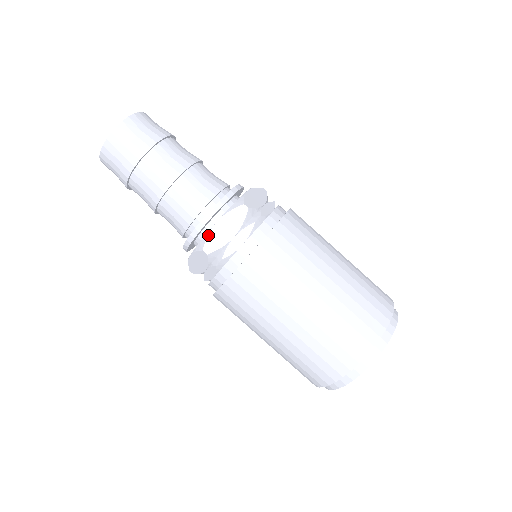
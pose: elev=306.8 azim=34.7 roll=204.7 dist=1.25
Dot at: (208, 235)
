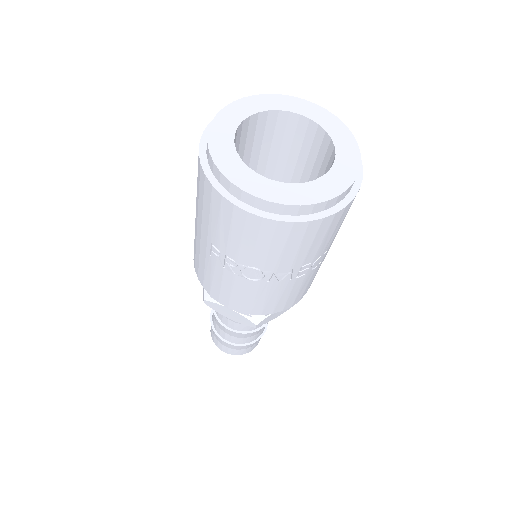
Dot at: occluded
